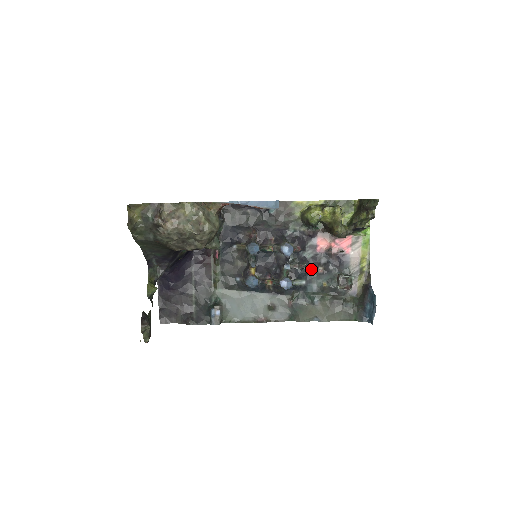
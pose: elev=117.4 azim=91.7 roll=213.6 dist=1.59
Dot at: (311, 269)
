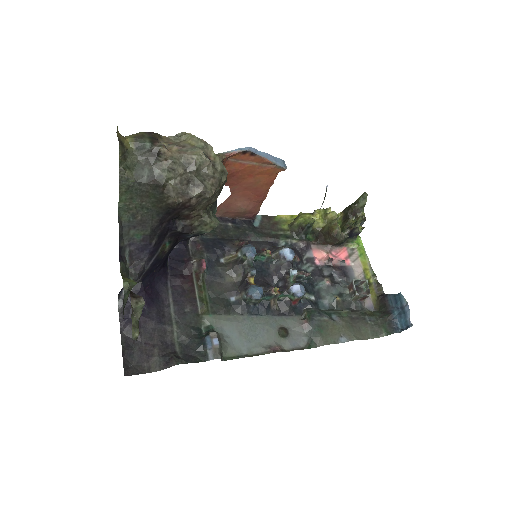
Dot at: (316, 283)
